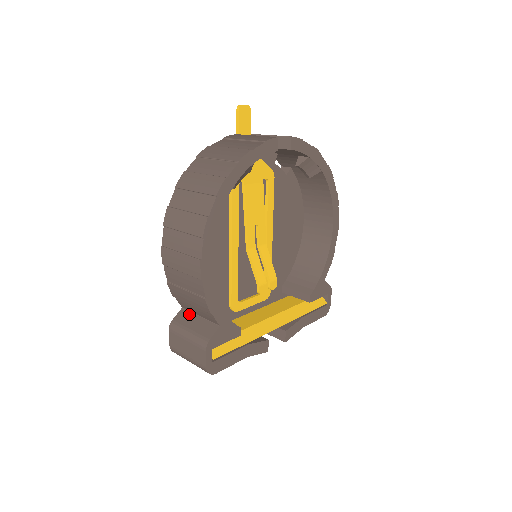
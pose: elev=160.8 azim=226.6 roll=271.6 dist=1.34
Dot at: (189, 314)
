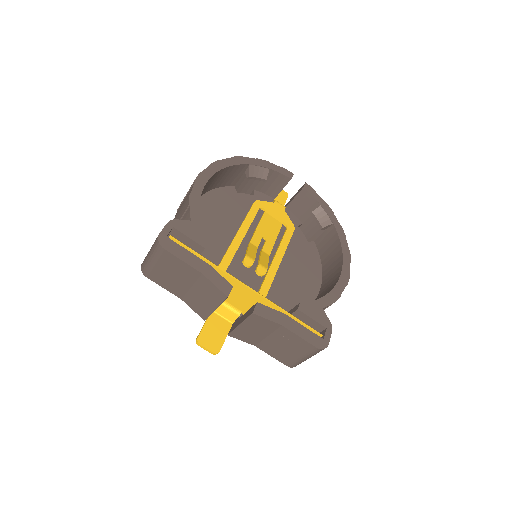
Dot at: occluded
